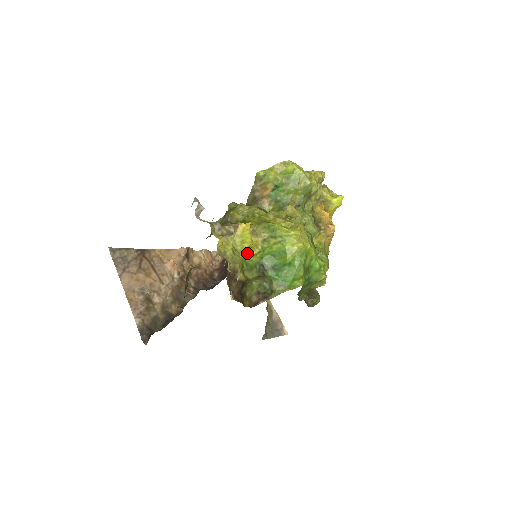
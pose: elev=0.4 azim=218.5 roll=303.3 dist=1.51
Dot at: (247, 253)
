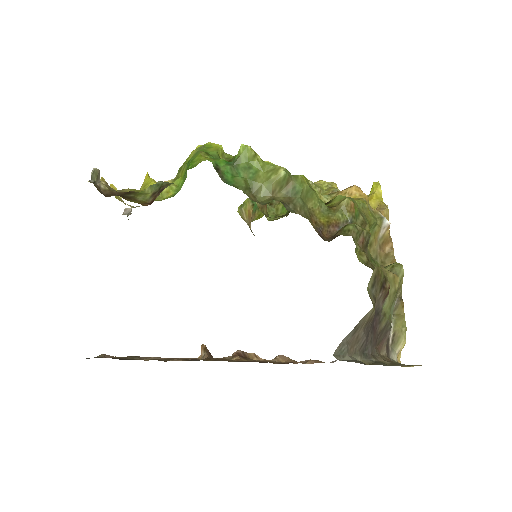
Dot at: occluded
